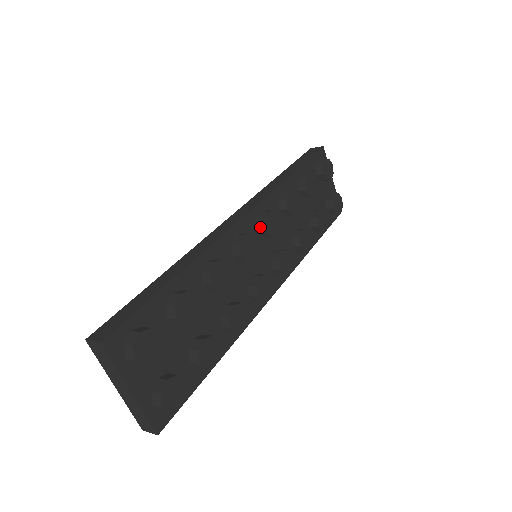
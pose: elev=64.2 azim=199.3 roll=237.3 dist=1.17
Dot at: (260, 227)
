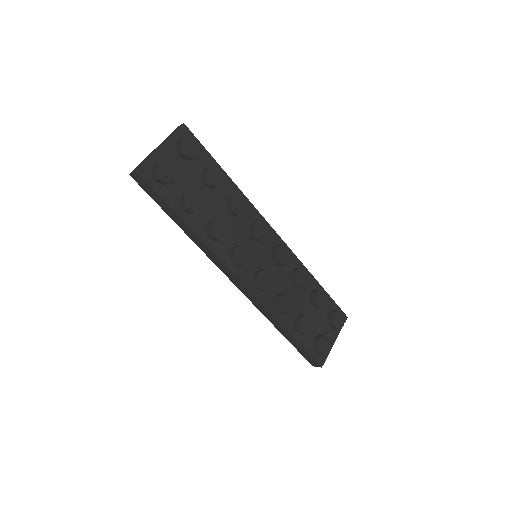
Dot at: (275, 246)
